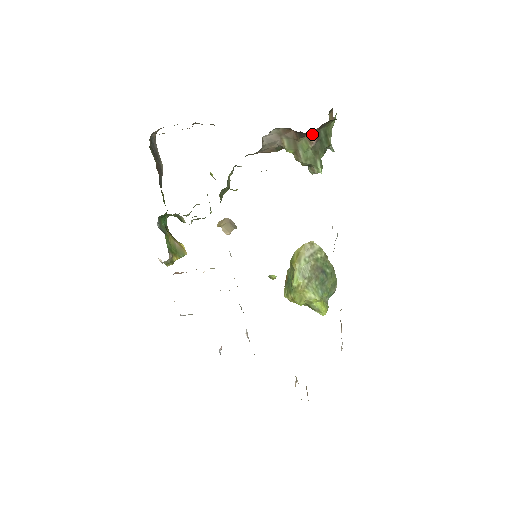
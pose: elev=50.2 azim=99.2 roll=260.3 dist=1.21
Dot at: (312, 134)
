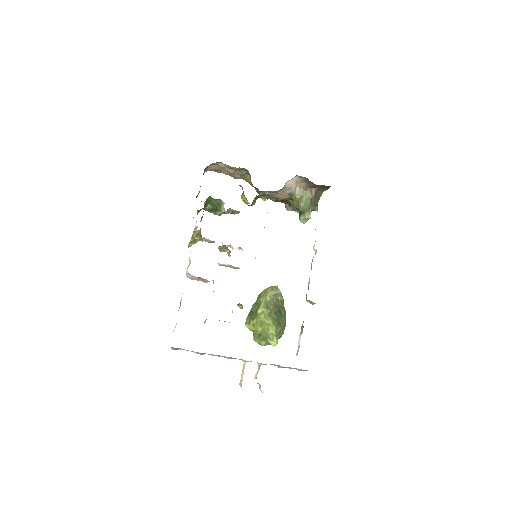
Dot at: (314, 190)
